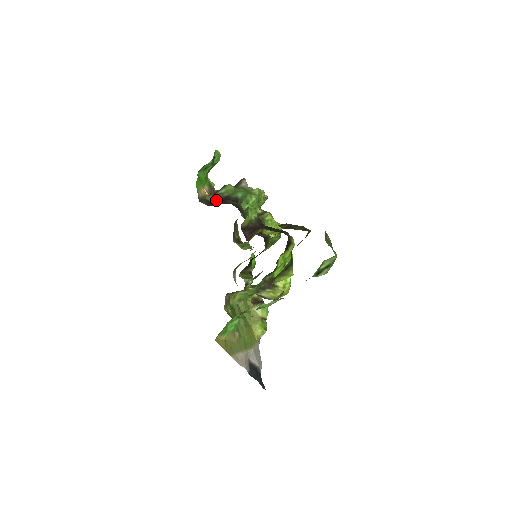
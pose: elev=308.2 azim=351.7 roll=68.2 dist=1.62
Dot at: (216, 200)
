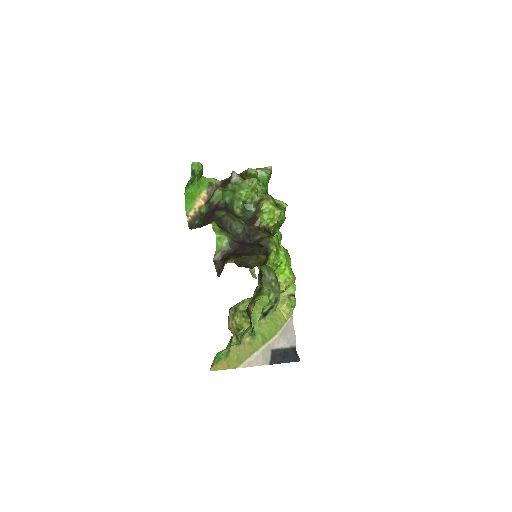
Dot at: (209, 211)
